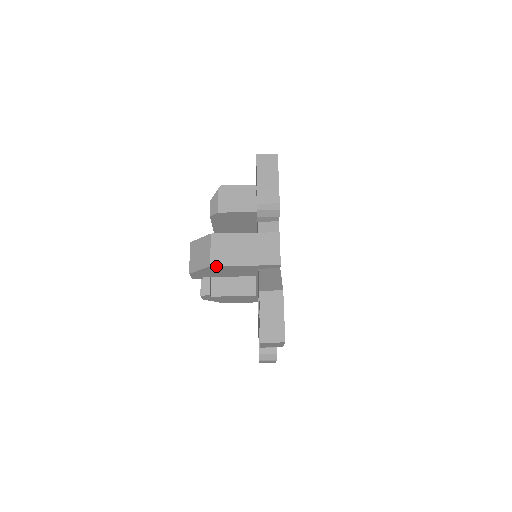
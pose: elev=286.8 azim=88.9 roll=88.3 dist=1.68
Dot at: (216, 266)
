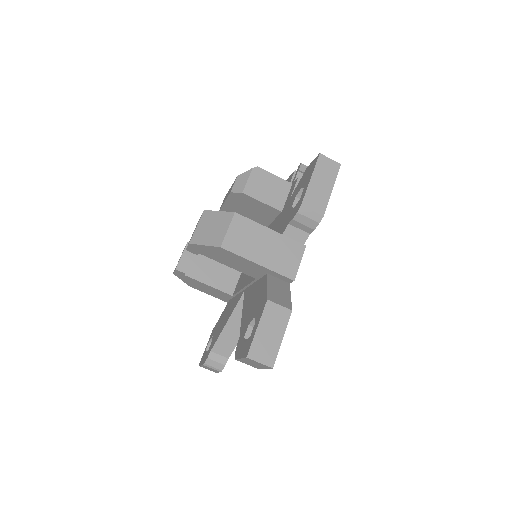
Dot at: (227, 250)
